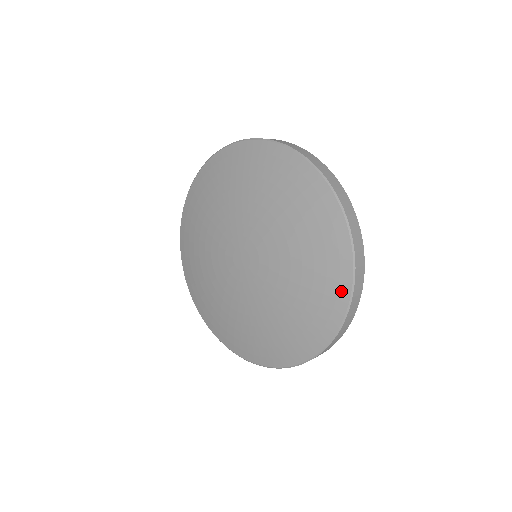
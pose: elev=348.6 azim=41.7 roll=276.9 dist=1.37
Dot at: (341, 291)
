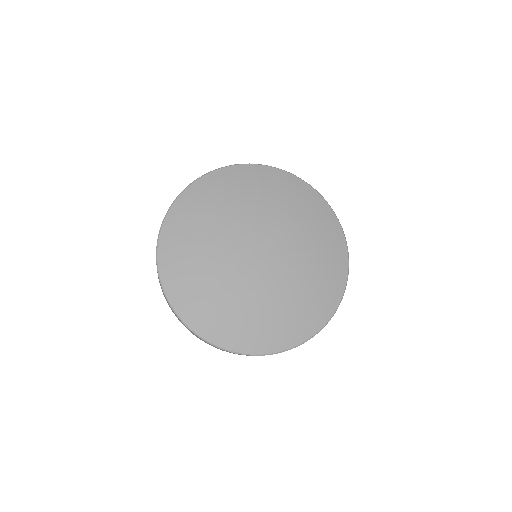
Dot at: (337, 231)
